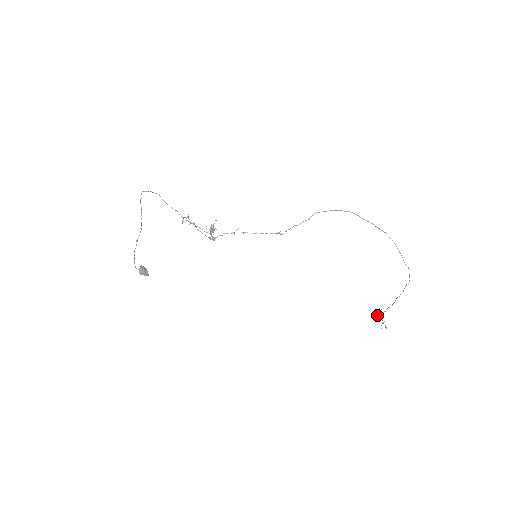
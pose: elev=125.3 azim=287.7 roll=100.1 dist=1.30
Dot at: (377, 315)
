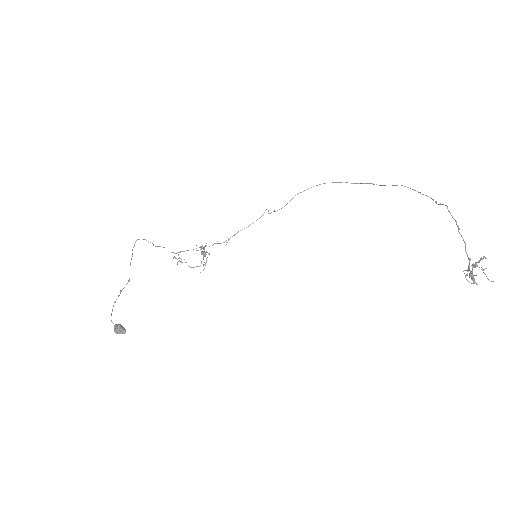
Dot at: (469, 276)
